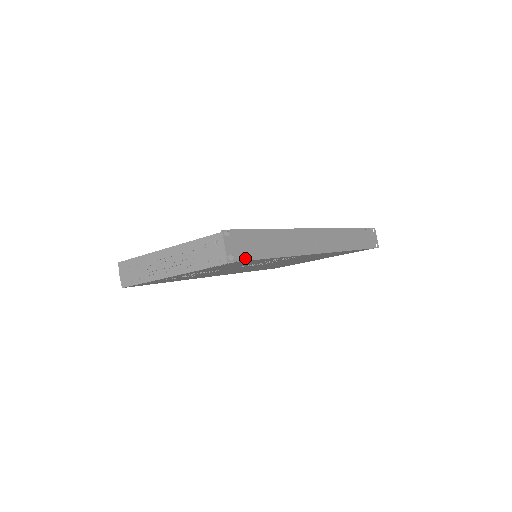
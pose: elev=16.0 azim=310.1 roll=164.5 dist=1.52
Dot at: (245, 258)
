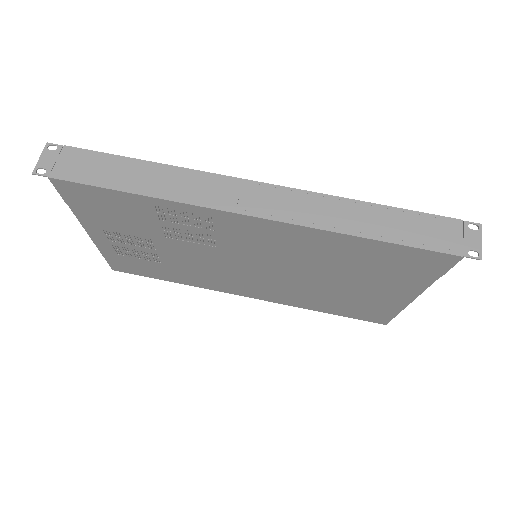
Dot at: (66, 178)
